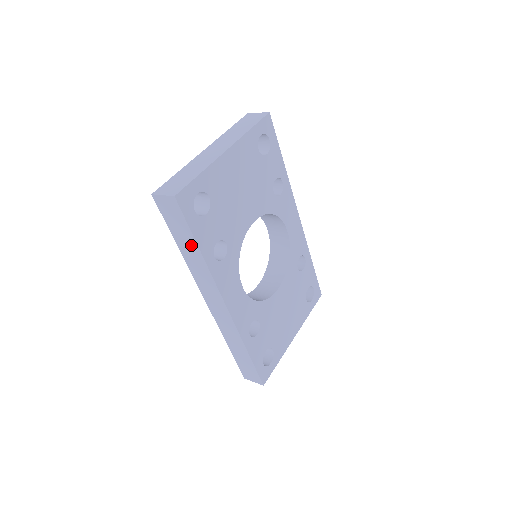
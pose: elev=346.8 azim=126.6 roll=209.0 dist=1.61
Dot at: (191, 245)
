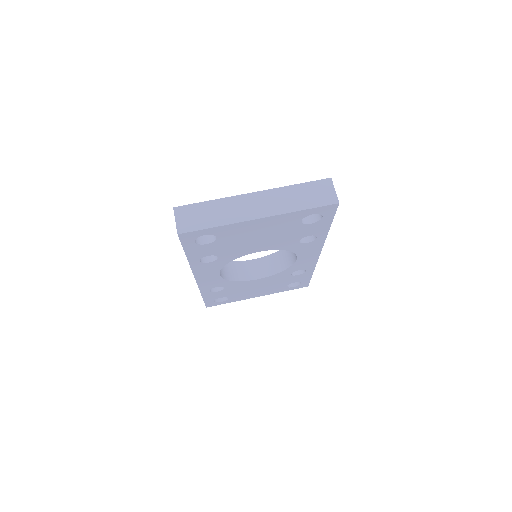
Dot at: occluded
